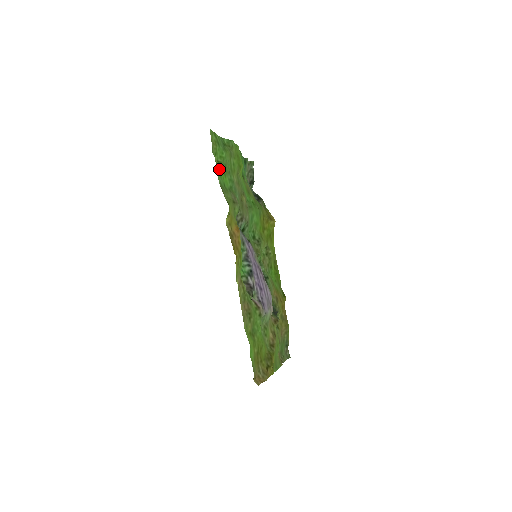
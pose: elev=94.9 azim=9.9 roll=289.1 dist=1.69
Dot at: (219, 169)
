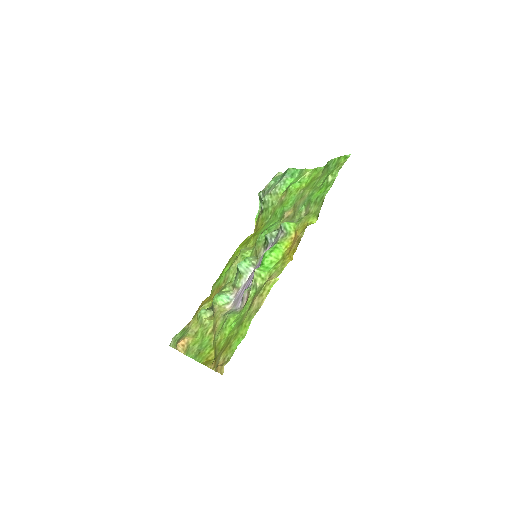
Dot at: (328, 185)
